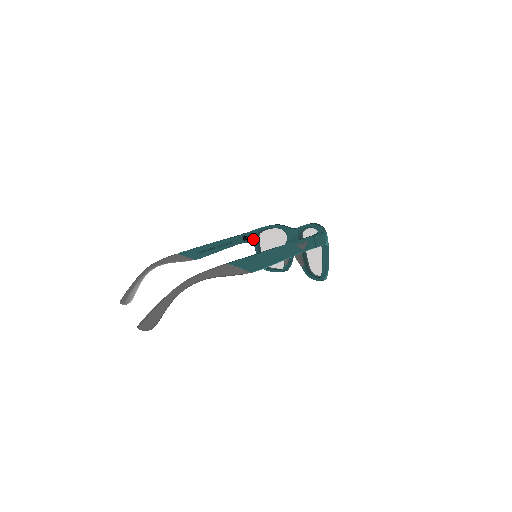
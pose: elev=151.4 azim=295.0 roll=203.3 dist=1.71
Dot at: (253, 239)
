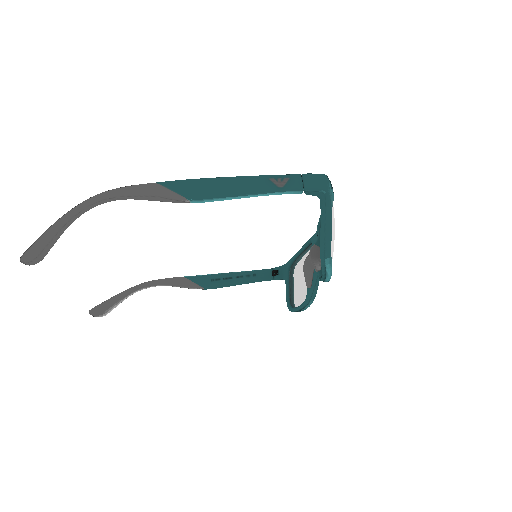
Dot at: (285, 275)
